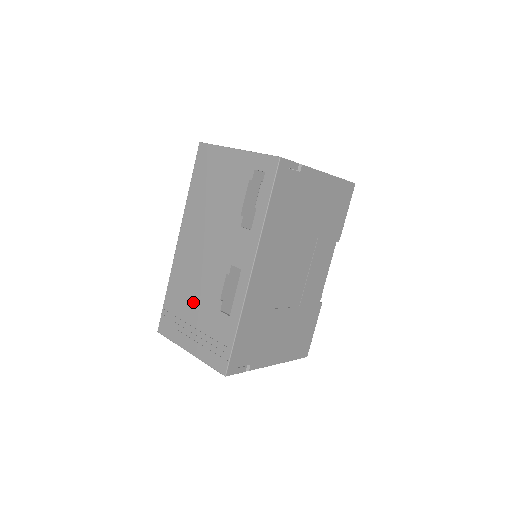
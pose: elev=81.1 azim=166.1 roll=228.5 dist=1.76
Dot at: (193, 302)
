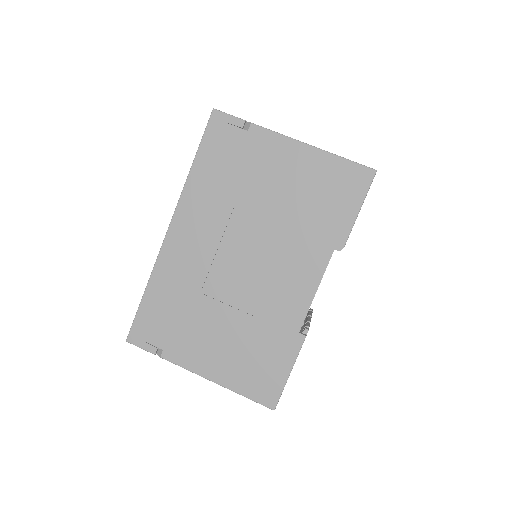
Dot at: occluded
